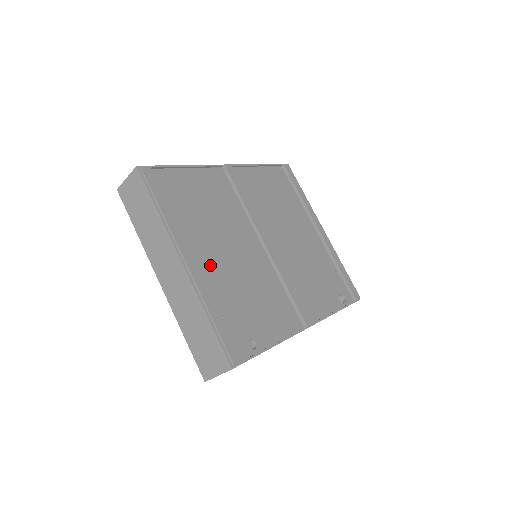
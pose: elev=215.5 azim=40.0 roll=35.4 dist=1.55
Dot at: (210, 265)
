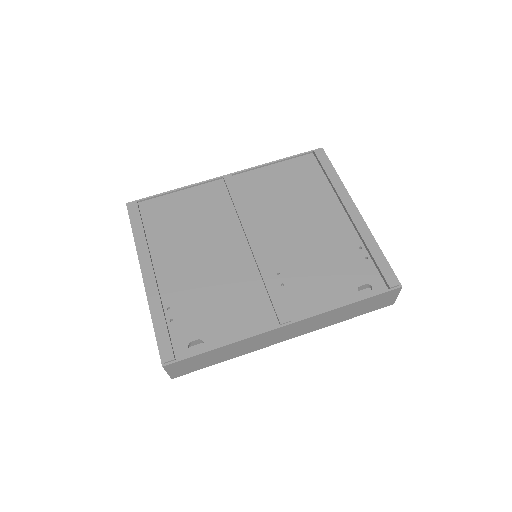
Dot at: (174, 274)
